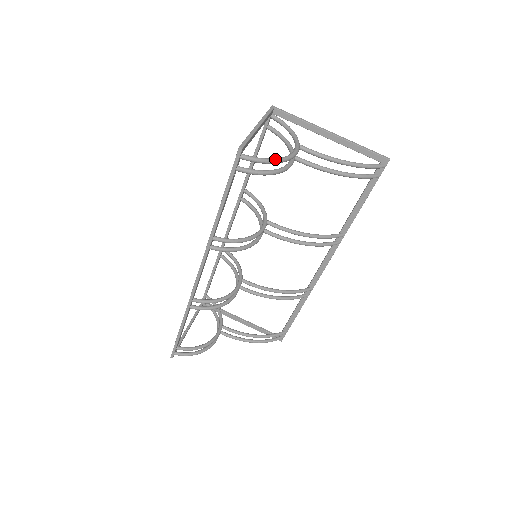
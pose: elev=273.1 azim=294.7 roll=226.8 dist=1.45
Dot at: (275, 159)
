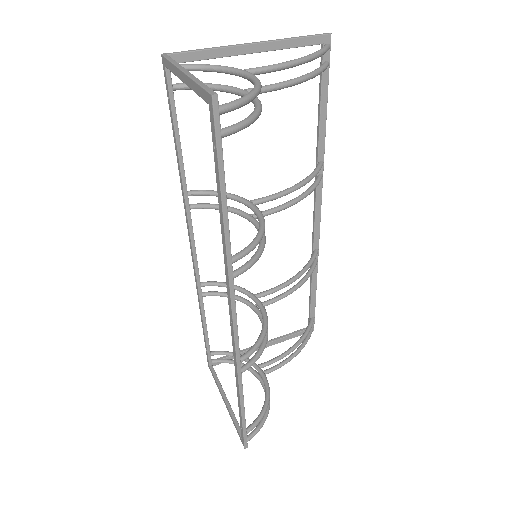
Dot at: (253, 90)
